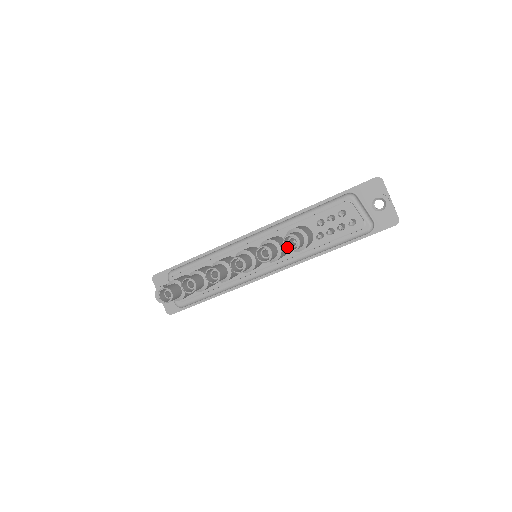
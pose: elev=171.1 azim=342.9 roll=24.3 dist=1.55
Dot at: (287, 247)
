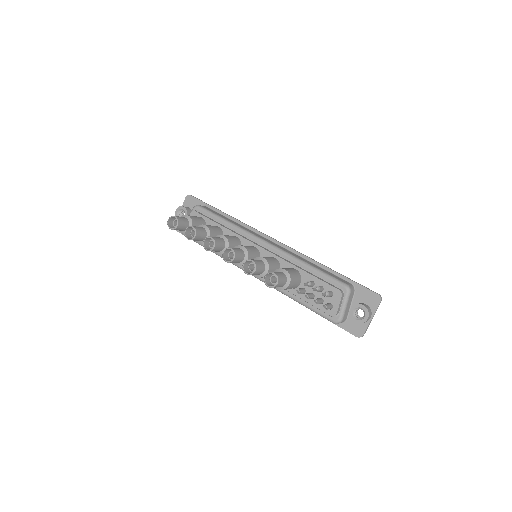
Dot at: (267, 279)
